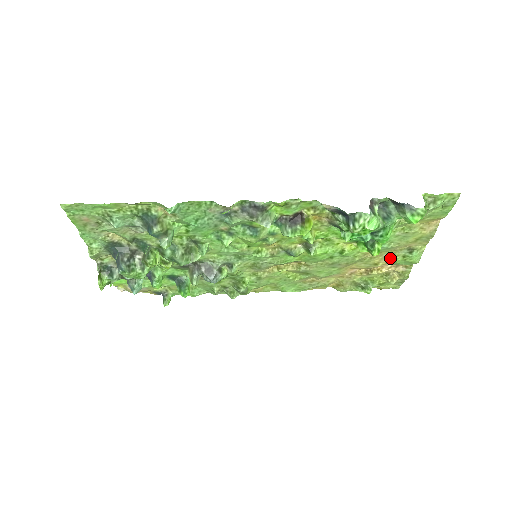
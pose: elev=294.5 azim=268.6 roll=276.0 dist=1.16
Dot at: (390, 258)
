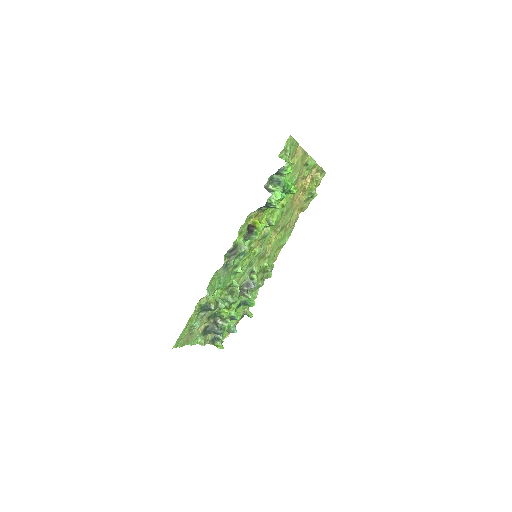
Dot at: (303, 177)
